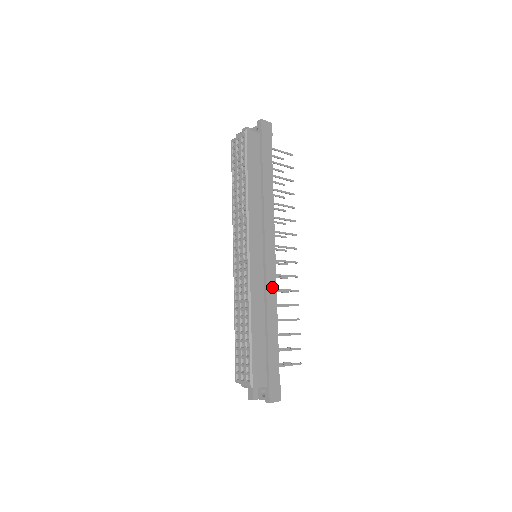
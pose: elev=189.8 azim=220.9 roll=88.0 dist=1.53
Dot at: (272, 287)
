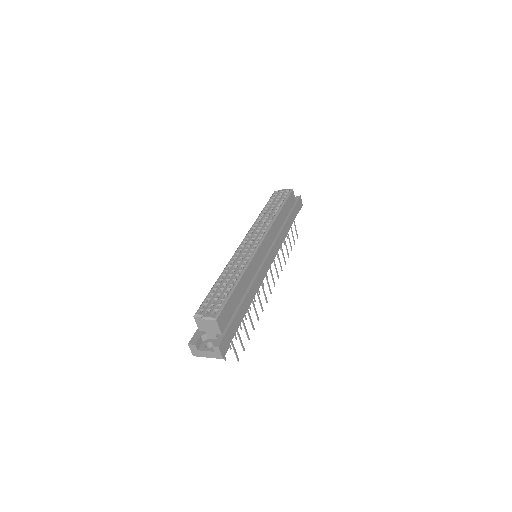
Dot at: (261, 278)
